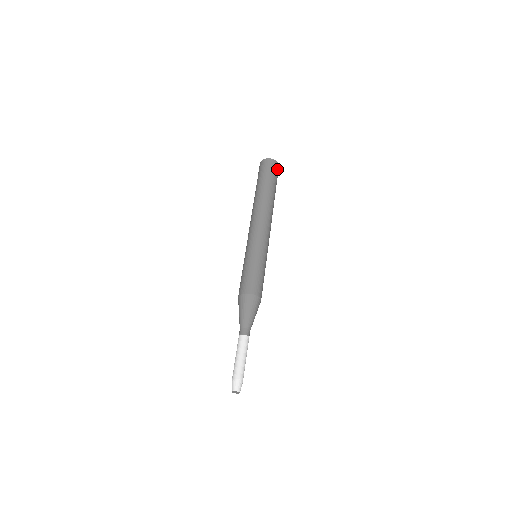
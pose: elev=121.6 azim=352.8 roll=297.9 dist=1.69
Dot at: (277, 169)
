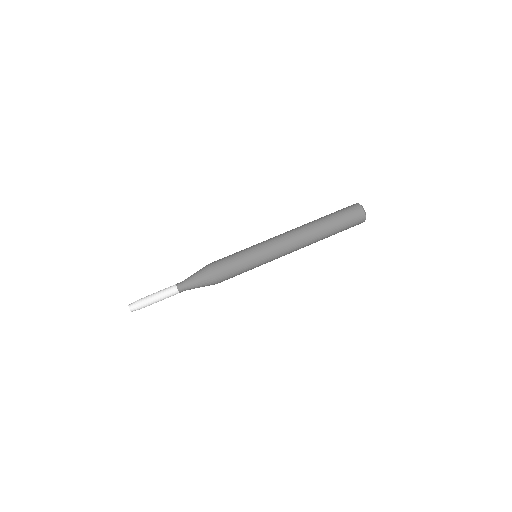
Dot at: (357, 217)
